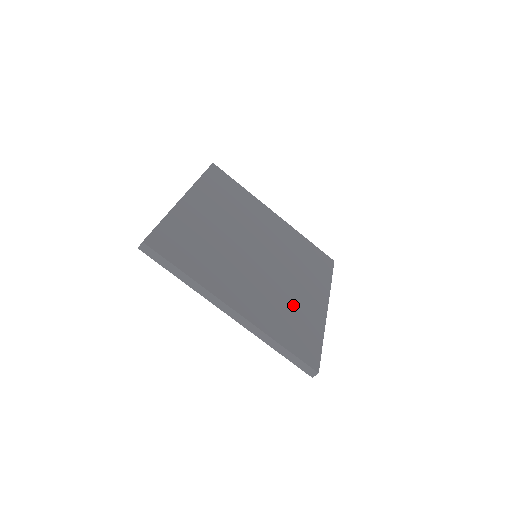
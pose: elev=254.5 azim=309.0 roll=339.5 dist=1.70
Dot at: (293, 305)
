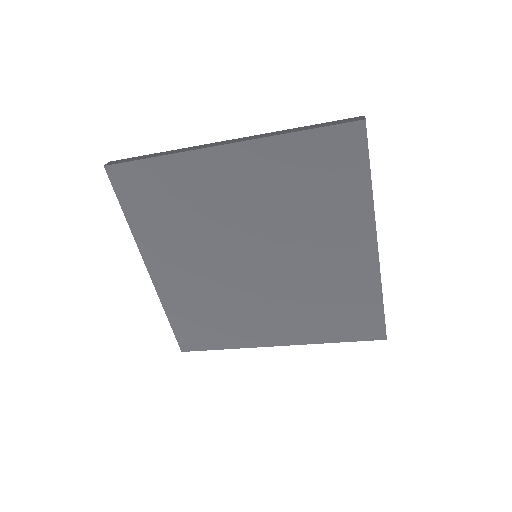
Dot at: (329, 288)
